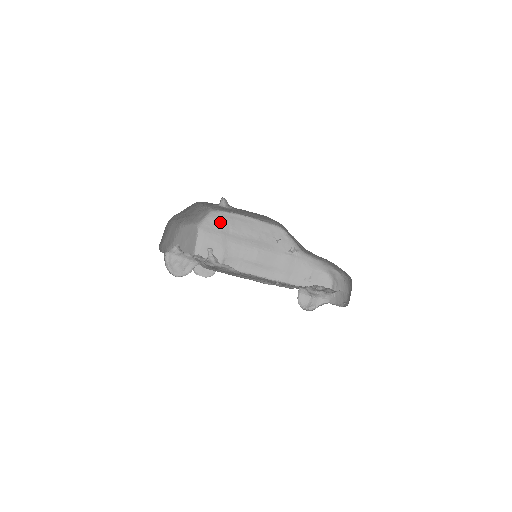
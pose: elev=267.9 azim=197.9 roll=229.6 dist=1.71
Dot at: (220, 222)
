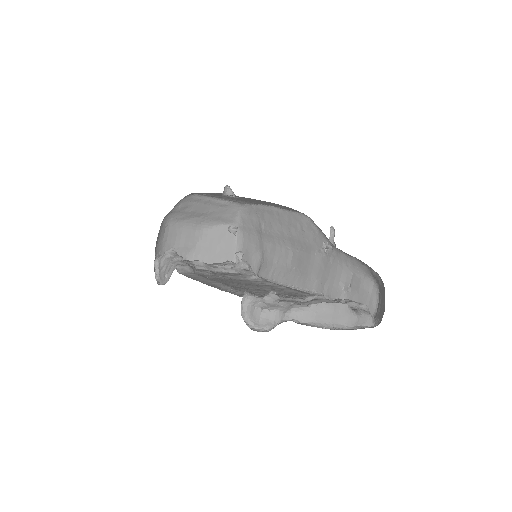
Dot at: (253, 218)
